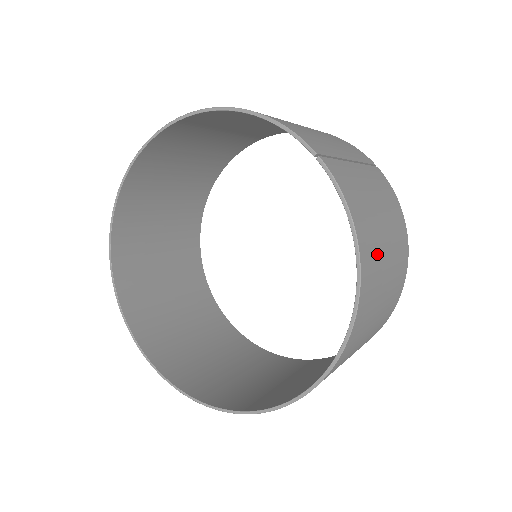
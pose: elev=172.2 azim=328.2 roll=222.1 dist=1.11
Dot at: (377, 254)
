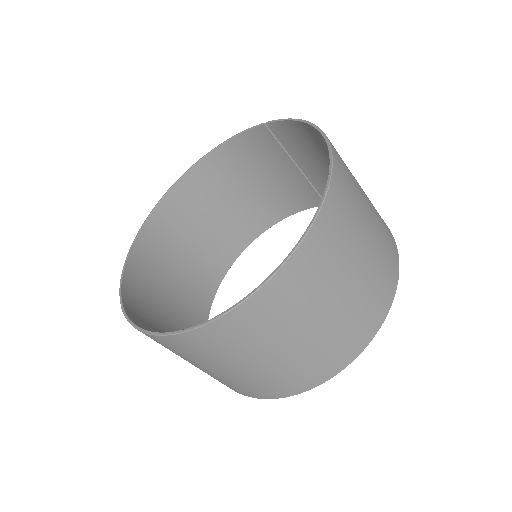
Dot at: occluded
